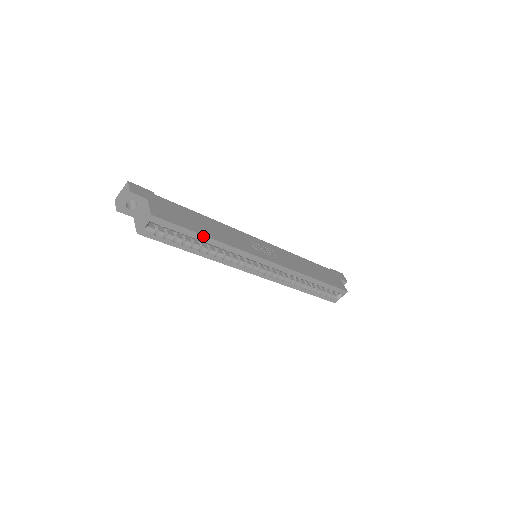
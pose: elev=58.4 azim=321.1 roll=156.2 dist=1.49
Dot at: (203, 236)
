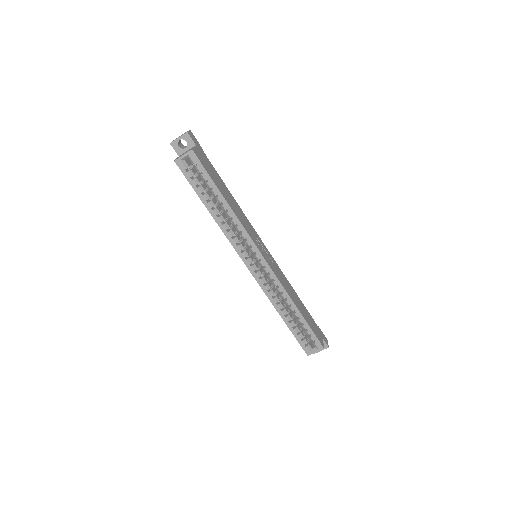
Dot at: (221, 195)
